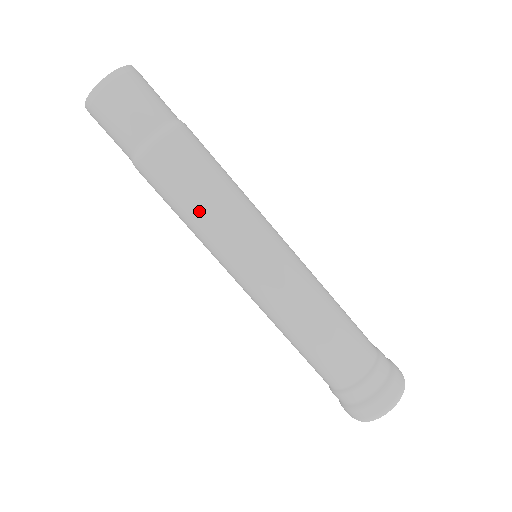
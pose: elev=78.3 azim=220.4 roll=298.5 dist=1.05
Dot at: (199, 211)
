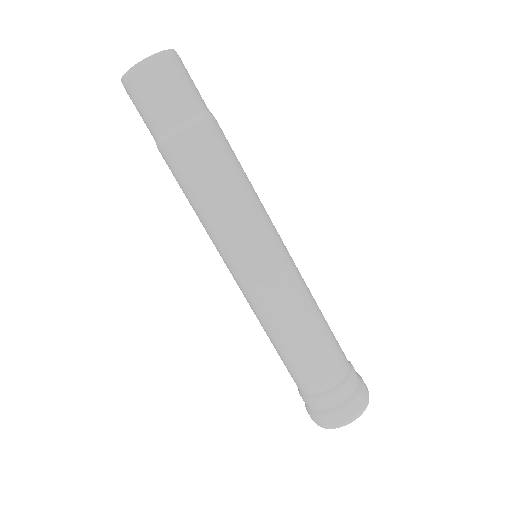
Dot at: (195, 212)
